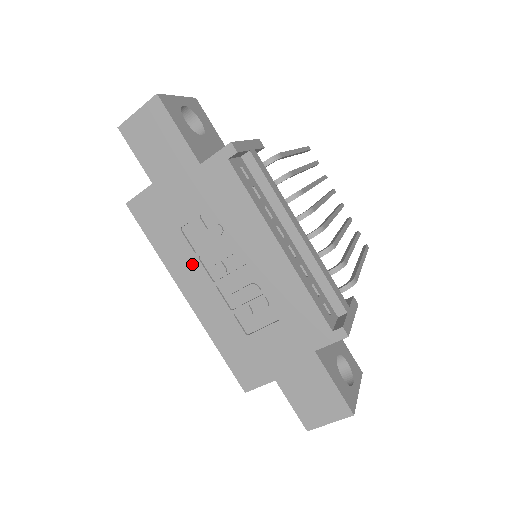
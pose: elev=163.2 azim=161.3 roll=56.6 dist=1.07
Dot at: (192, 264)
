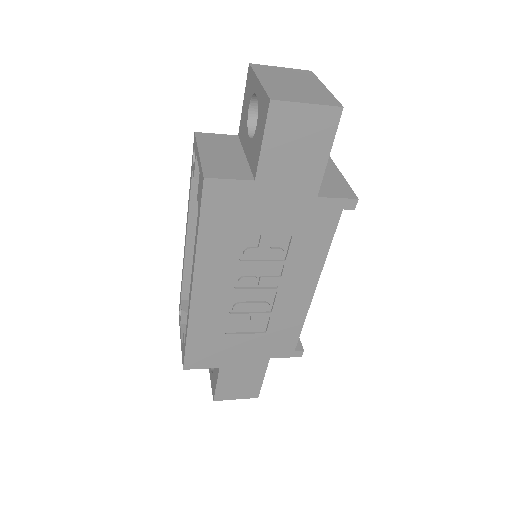
Dot at: (227, 267)
